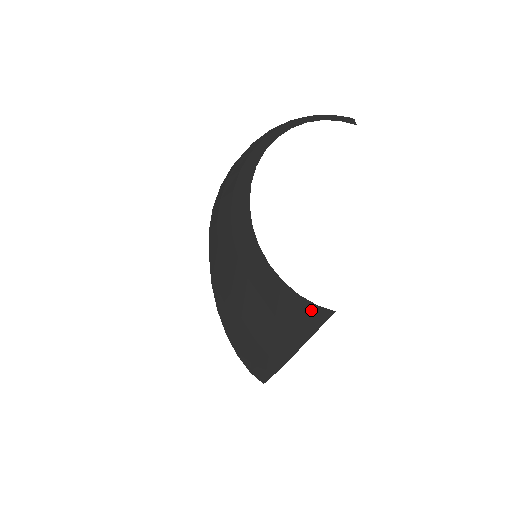
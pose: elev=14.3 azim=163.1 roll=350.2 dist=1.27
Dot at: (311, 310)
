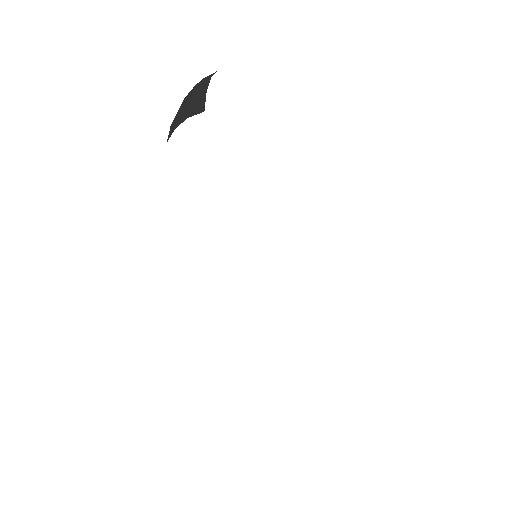
Dot at: occluded
